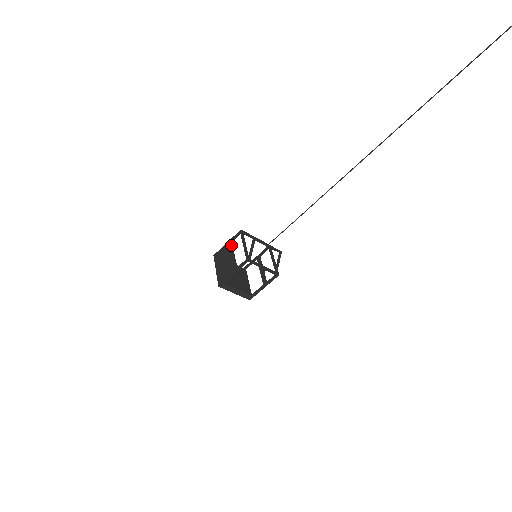
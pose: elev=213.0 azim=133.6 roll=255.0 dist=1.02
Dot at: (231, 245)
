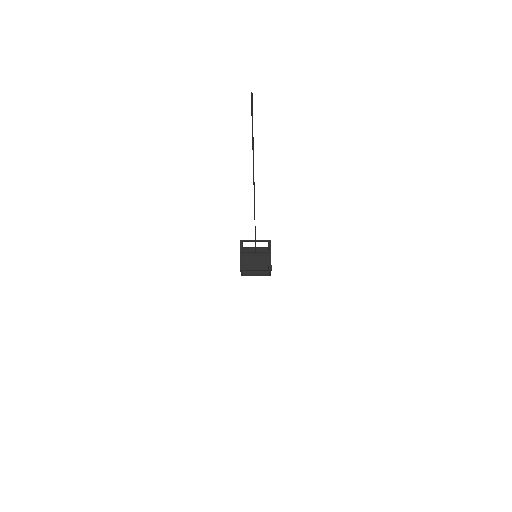
Dot at: occluded
